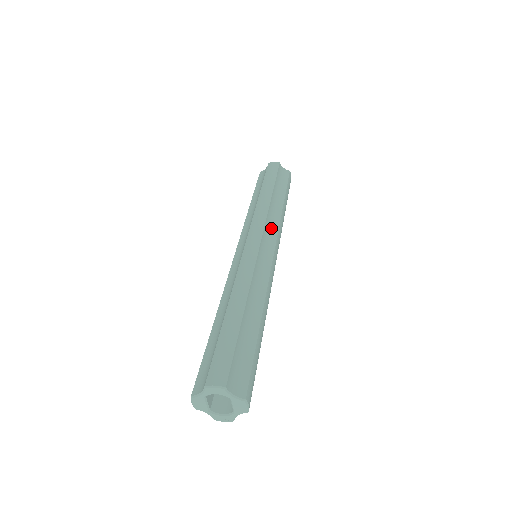
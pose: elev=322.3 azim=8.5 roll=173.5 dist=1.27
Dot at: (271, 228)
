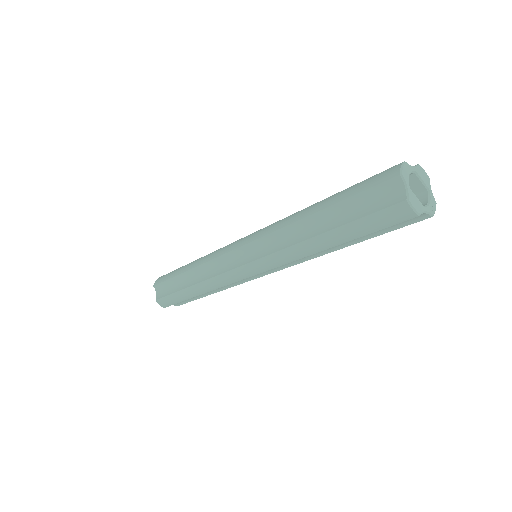
Dot at: occluded
